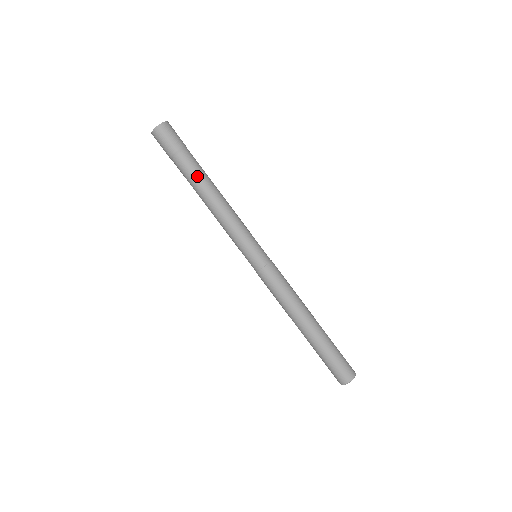
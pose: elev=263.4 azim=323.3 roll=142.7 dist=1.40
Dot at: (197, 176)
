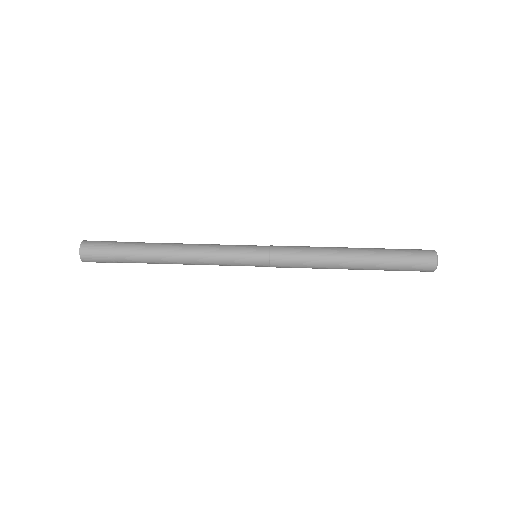
Dot at: (146, 257)
